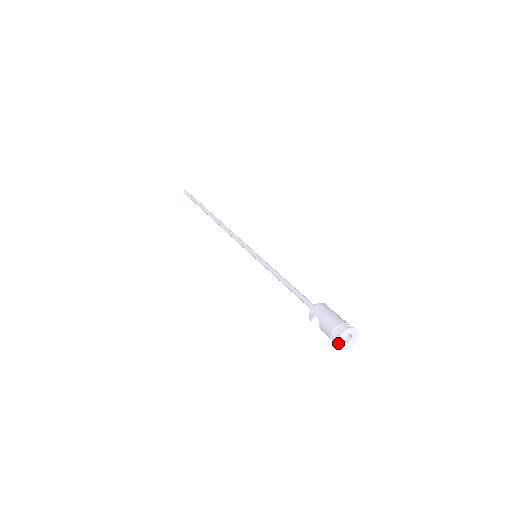
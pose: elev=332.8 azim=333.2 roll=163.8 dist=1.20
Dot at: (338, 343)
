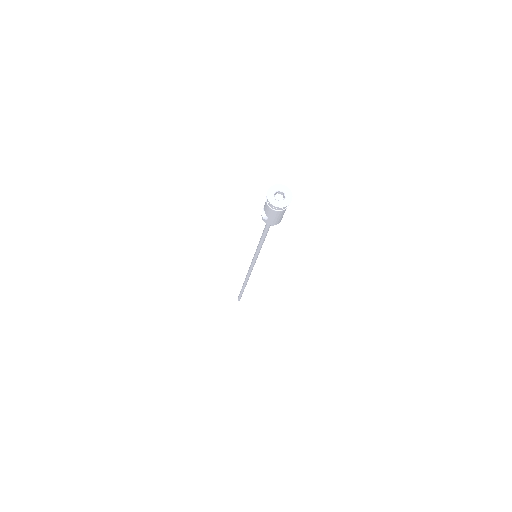
Dot at: (268, 196)
